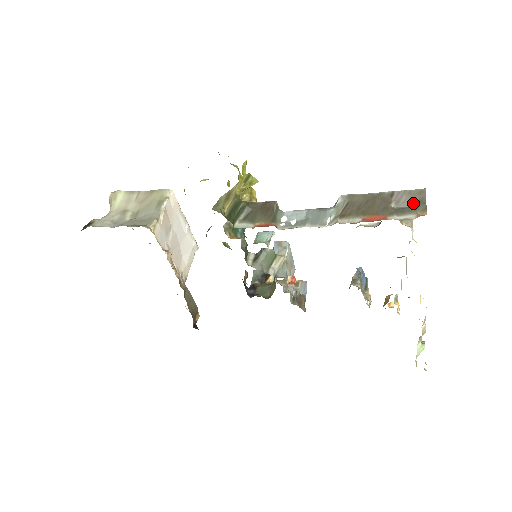
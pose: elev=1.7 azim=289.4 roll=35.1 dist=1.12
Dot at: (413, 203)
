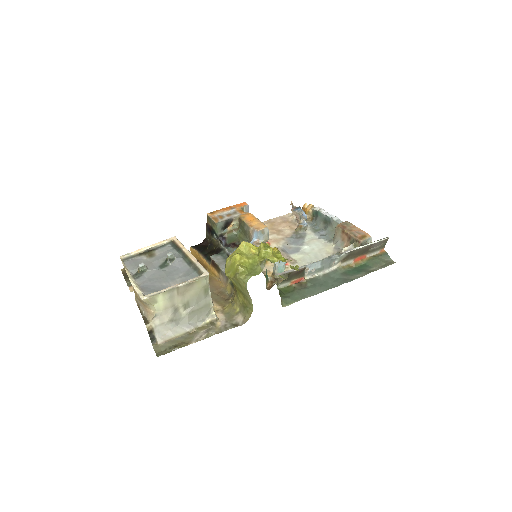
Dot at: (380, 245)
